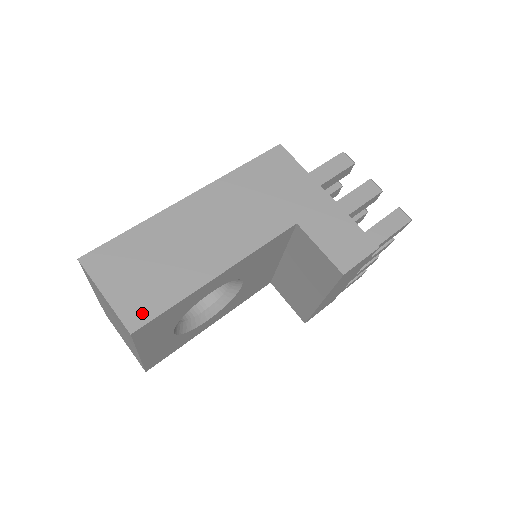
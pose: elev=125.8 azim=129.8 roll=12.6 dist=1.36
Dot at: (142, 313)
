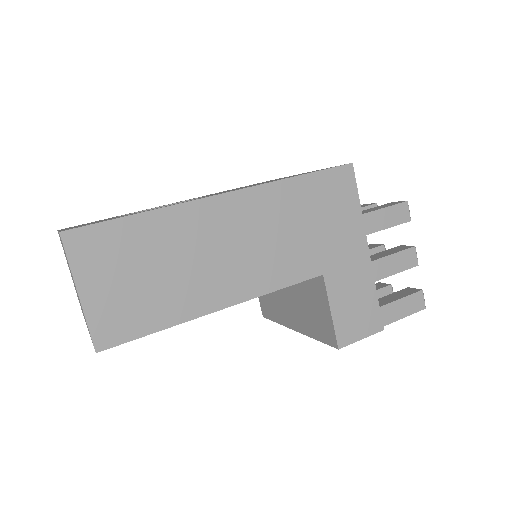
Dot at: (118, 331)
